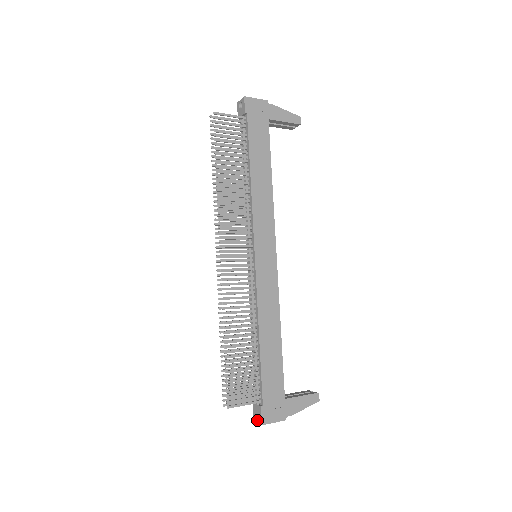
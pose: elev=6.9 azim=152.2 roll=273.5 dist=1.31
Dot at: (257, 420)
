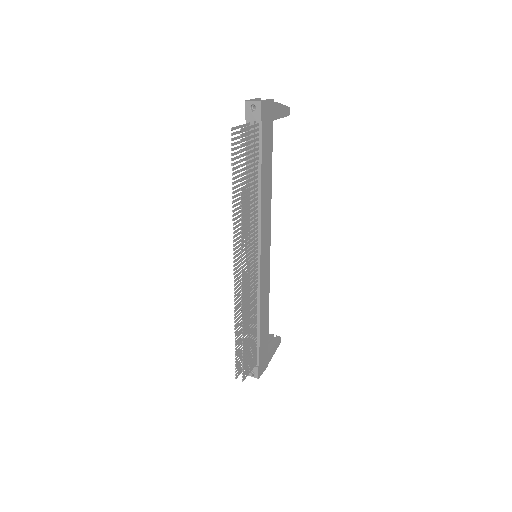
Dot at: (252, 375)
